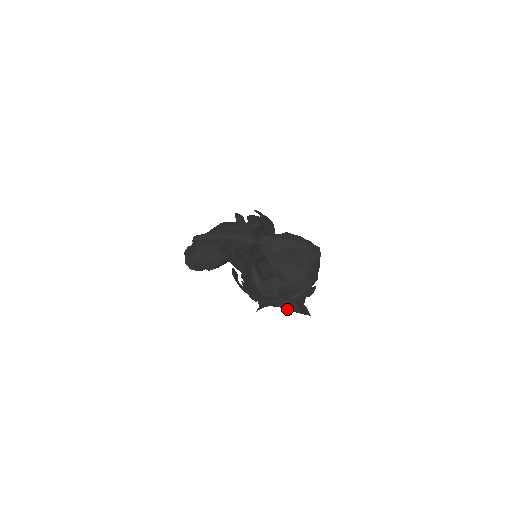
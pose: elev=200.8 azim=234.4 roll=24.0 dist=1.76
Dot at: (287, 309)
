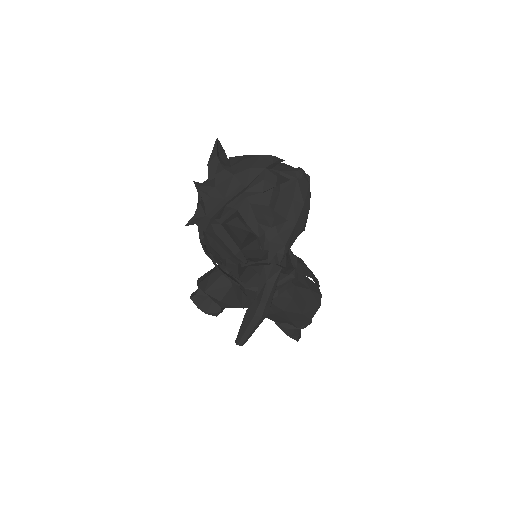
Dot at: (220, 215)
